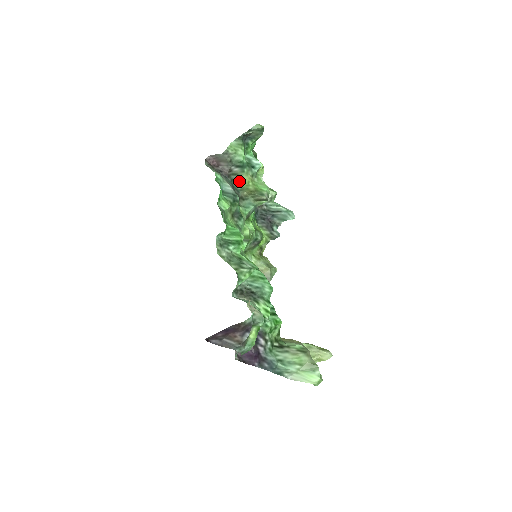
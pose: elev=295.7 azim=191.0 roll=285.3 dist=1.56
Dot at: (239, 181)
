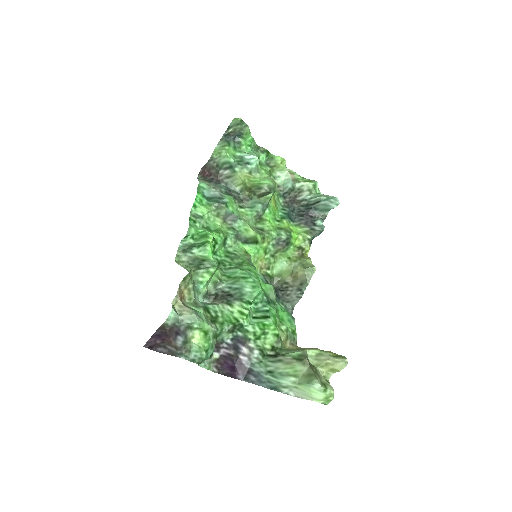
Dot at: (236, 183)
